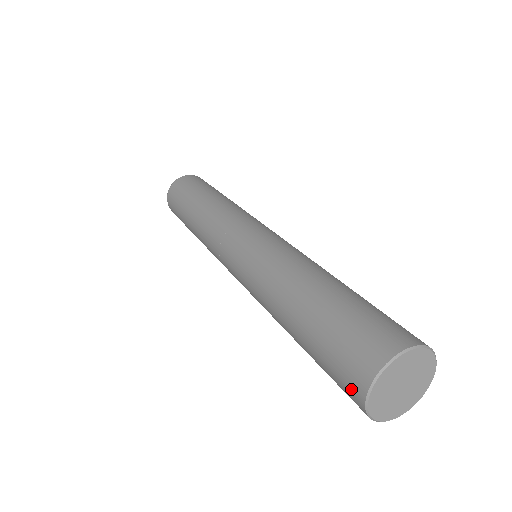
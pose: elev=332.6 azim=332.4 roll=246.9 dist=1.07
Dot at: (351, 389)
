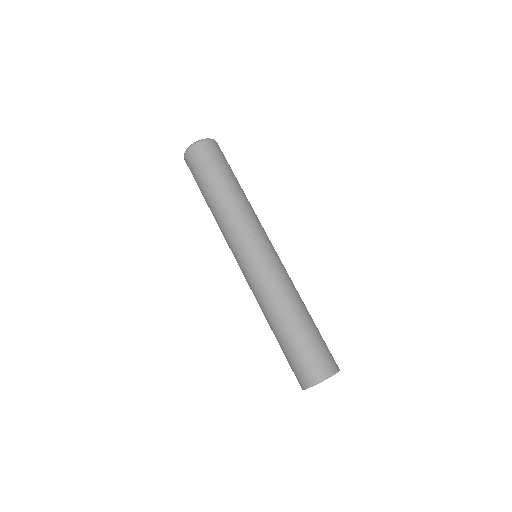
Dot at: occluded
